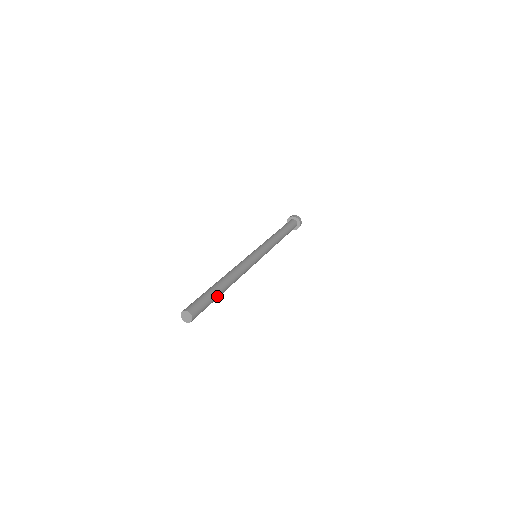
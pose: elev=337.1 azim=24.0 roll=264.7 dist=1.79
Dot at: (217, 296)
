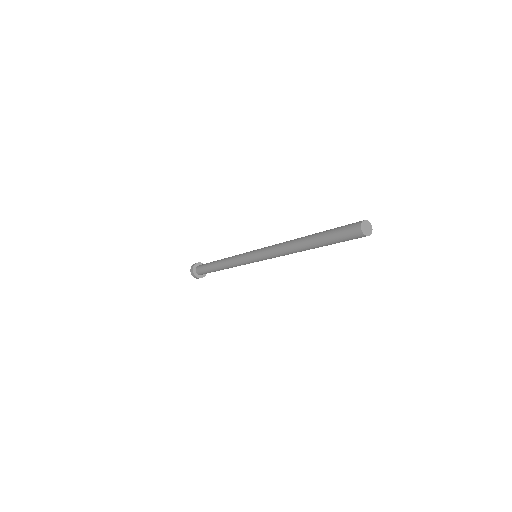
Dot at: occluded
